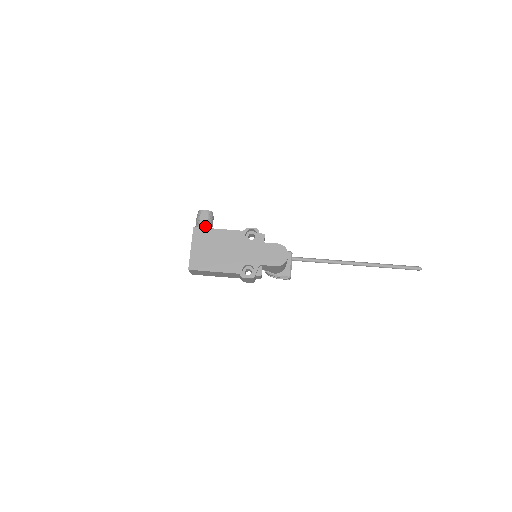
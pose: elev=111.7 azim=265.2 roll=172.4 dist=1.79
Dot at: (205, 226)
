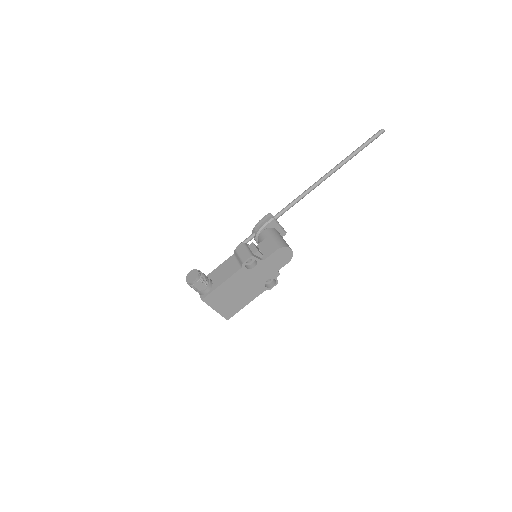
Dot at: (207, 289)
